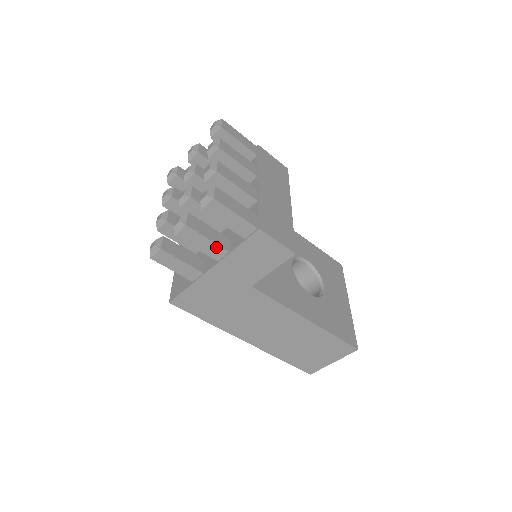
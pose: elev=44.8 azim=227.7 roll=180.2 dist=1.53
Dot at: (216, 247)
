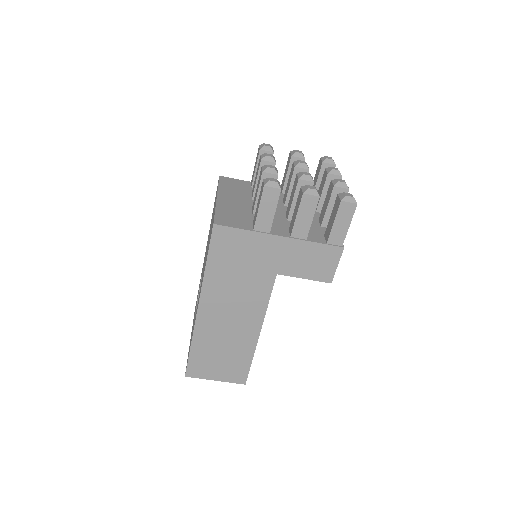
Dot at: (306, 228)
